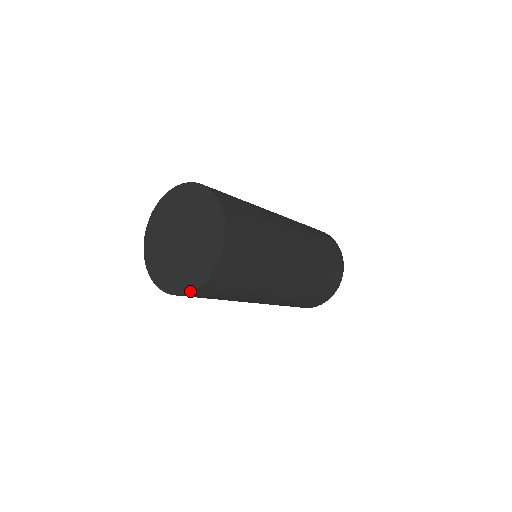
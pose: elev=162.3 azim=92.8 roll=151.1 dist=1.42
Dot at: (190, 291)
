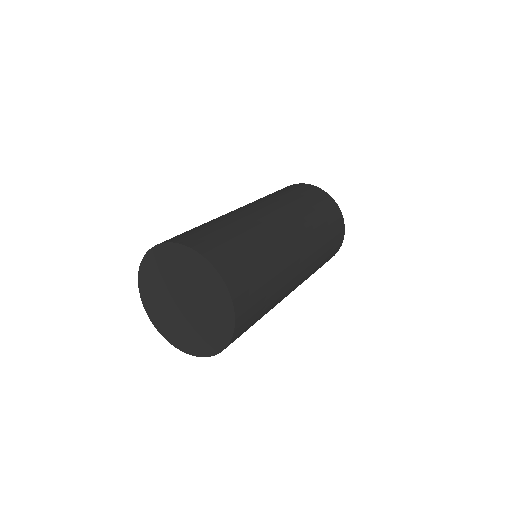
Dot at: (201, 356)
